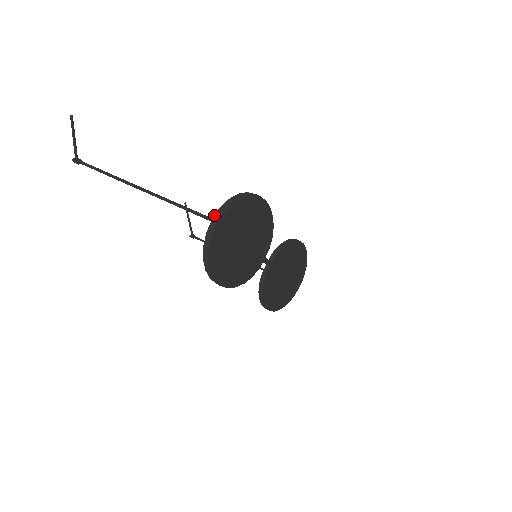
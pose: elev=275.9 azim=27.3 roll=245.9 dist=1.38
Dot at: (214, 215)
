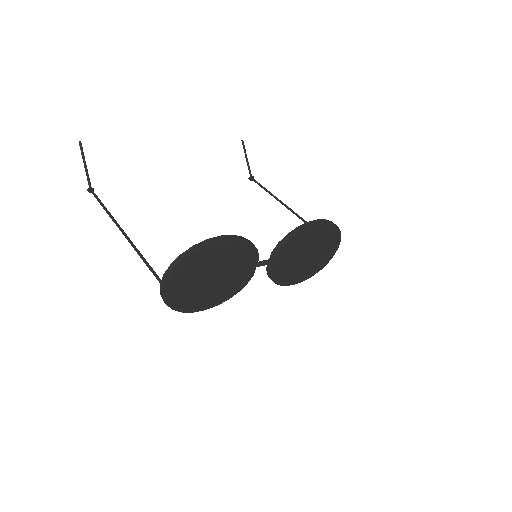
Dot at: (161, 281)
